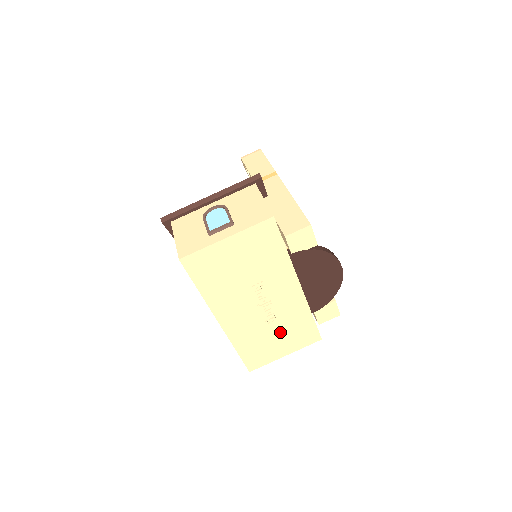
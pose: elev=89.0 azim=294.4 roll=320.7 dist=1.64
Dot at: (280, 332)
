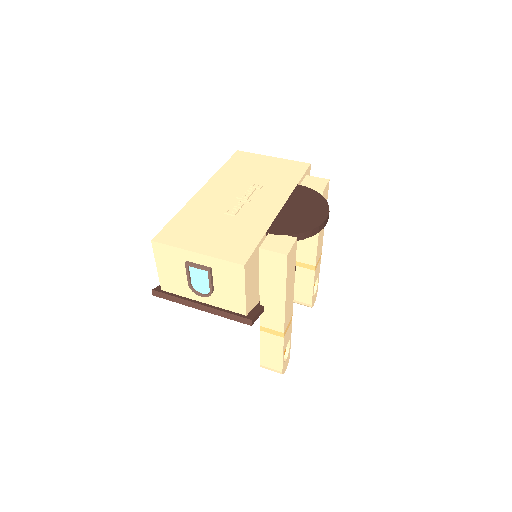
Dot at: (223, 228)
